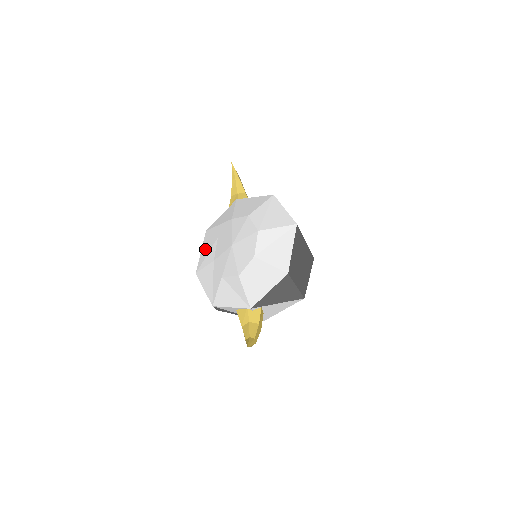
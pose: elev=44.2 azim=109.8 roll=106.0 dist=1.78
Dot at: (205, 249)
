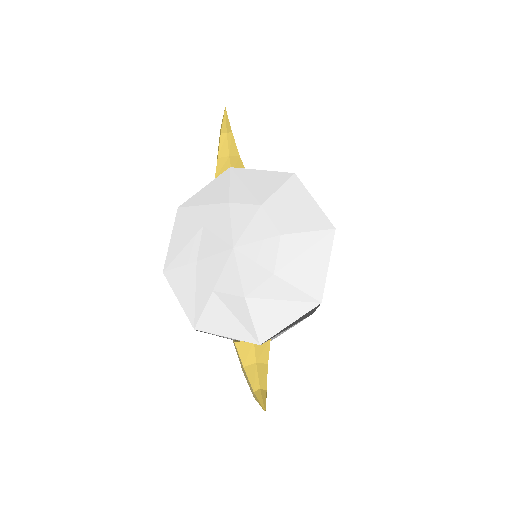
Dot at: (179, 238)
